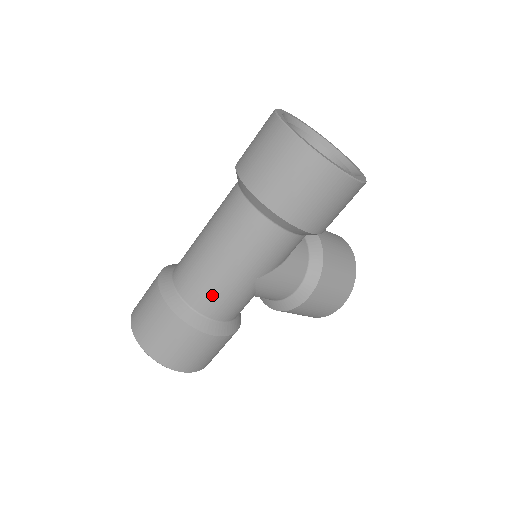
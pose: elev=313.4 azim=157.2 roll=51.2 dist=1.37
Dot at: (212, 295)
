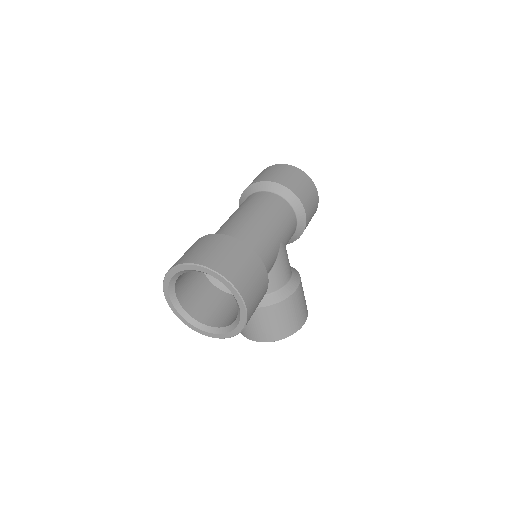
Dot at: (260, 239)
